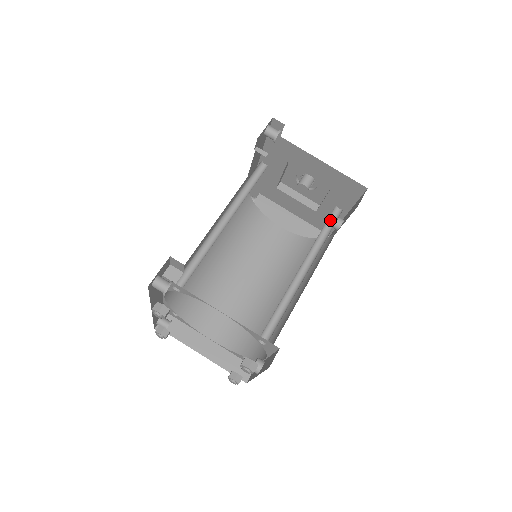
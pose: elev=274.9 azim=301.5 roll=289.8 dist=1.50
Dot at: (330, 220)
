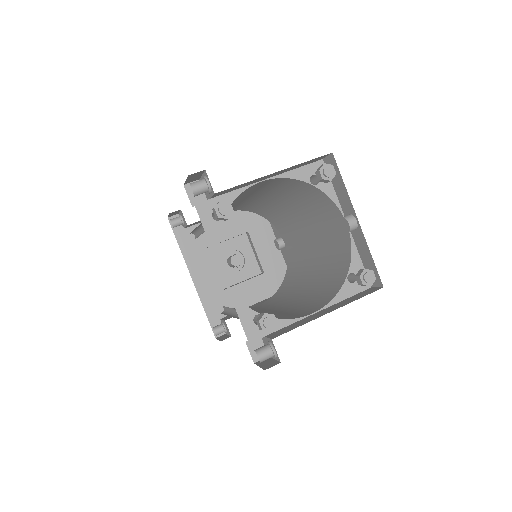
Dot at: (265, 213)
